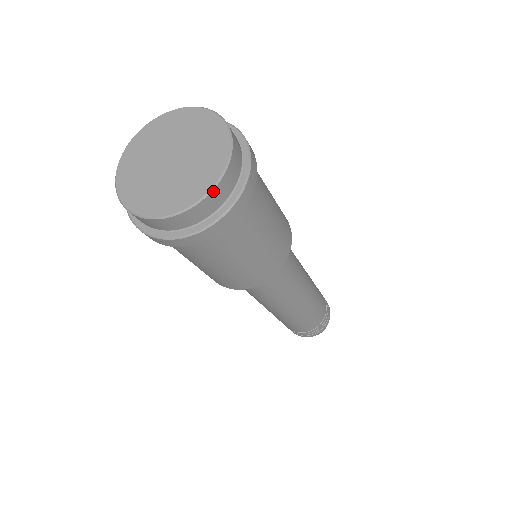
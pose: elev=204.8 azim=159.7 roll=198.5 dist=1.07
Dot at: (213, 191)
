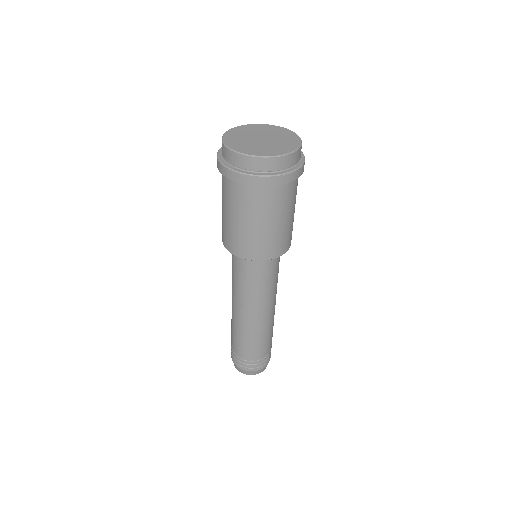
Dot at: (258, 158)
